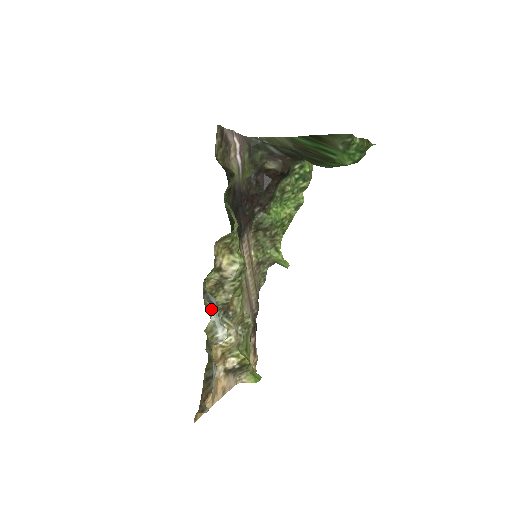
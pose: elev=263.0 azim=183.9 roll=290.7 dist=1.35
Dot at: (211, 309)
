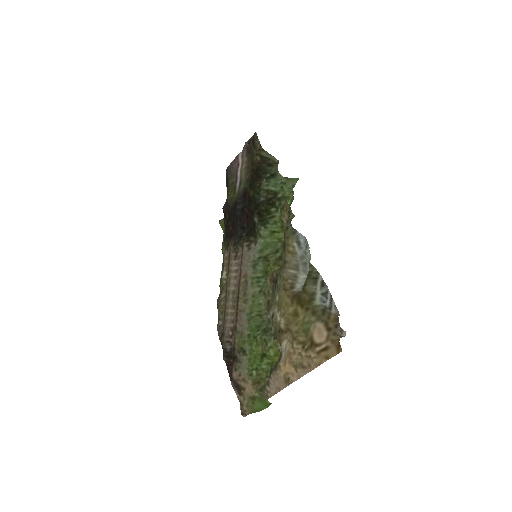
Dot at: (294, 254)
